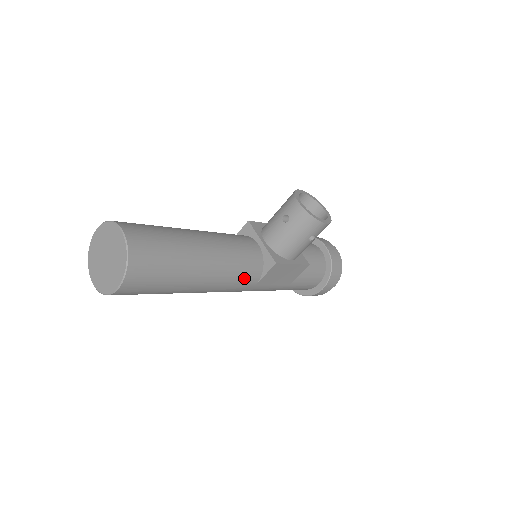
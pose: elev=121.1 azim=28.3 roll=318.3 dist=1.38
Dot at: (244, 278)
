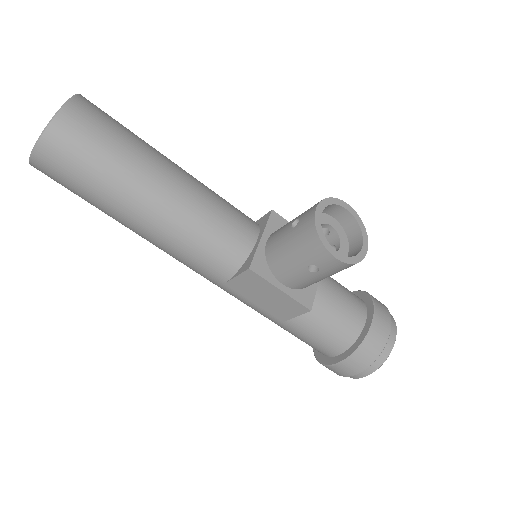
Dot at: (205, 261)
